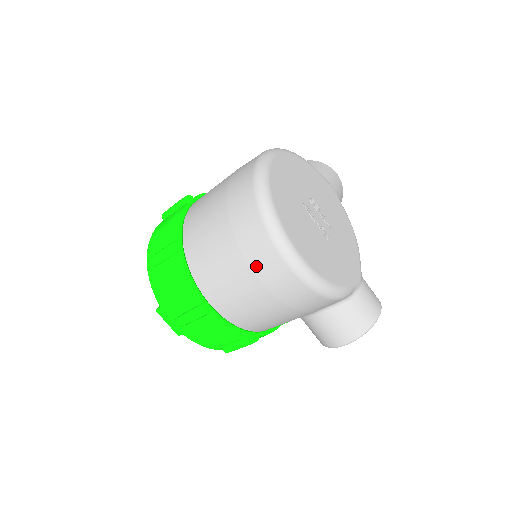
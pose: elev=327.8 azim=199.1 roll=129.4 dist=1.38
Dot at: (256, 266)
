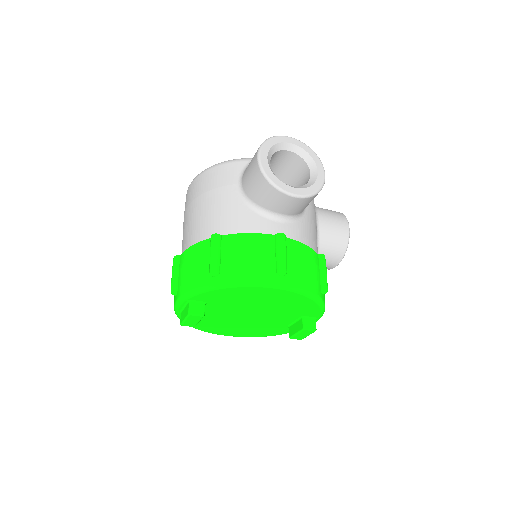
Dot at: (184, 211)
